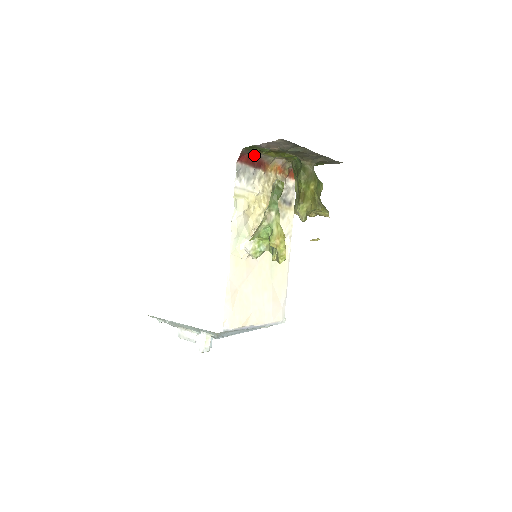
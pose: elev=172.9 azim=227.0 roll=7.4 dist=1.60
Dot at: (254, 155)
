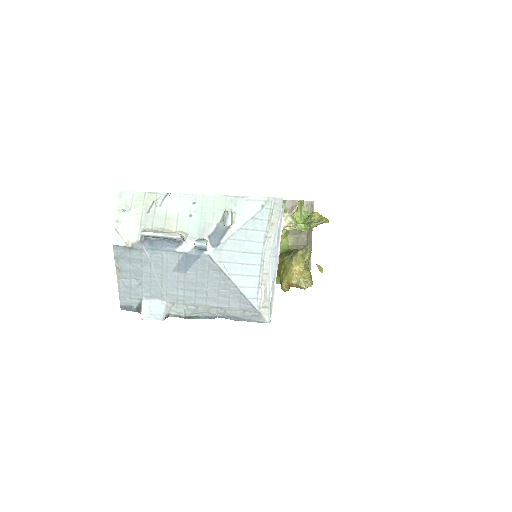
Dot at: occluded
